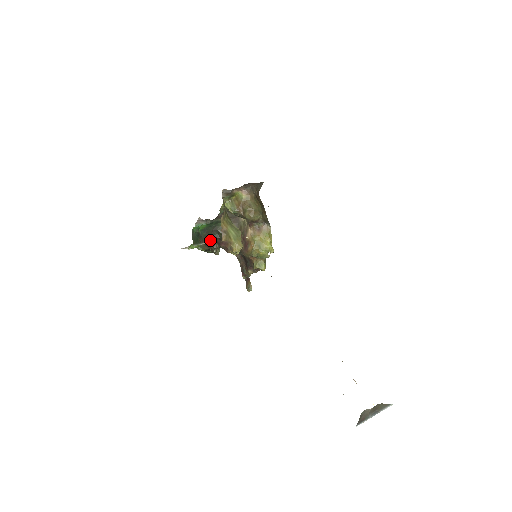
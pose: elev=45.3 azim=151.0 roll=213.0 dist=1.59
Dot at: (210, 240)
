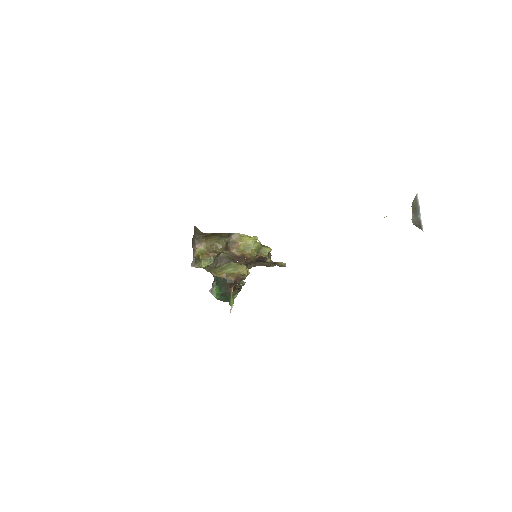
Dot at: occluded
